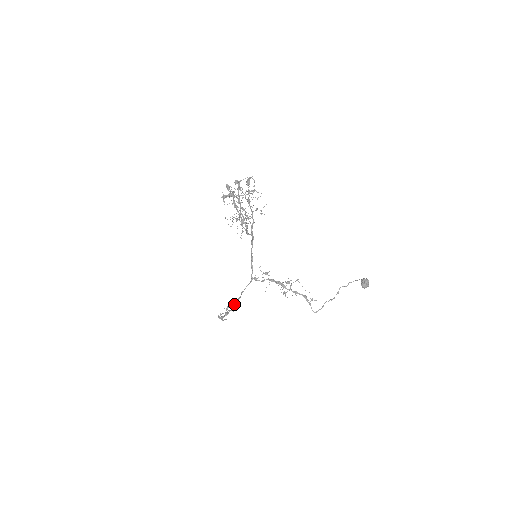
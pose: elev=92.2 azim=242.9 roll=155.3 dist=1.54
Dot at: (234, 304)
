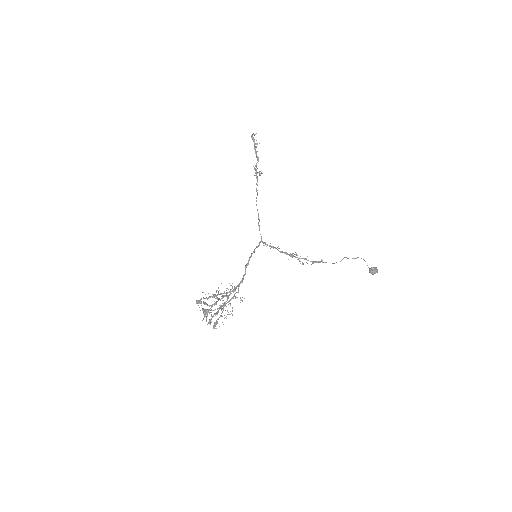
Dot at: occluded
